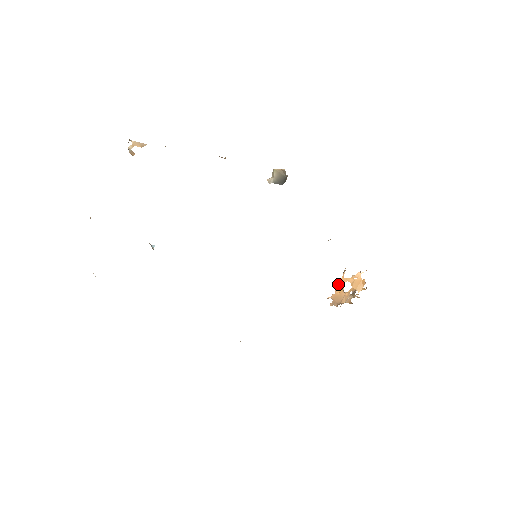
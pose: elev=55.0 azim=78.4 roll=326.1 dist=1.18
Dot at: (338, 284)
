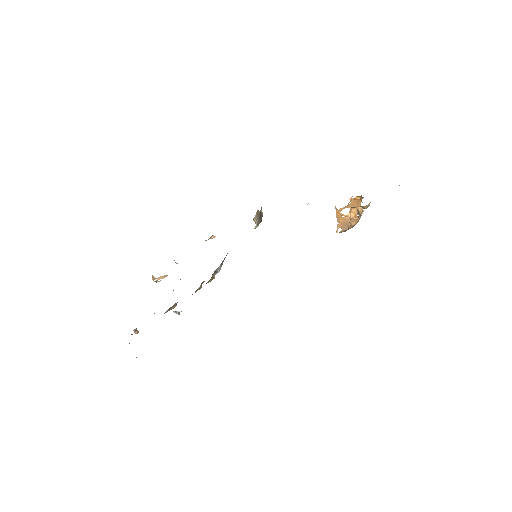
Dot at: (336, 216)
